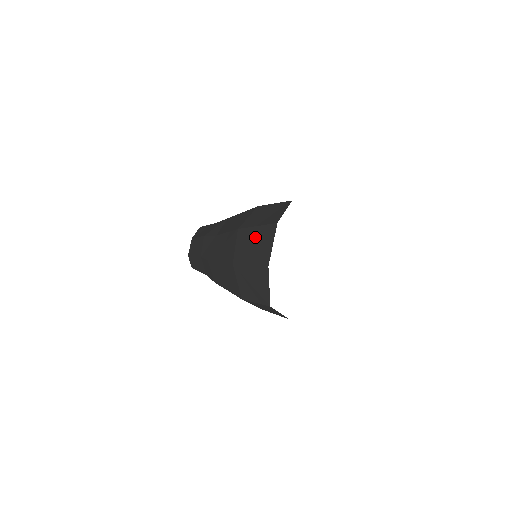
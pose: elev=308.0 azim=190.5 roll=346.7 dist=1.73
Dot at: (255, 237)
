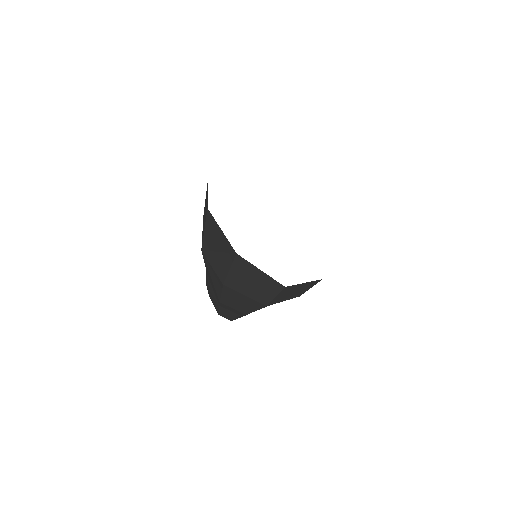
Dot at: (211, 241)
